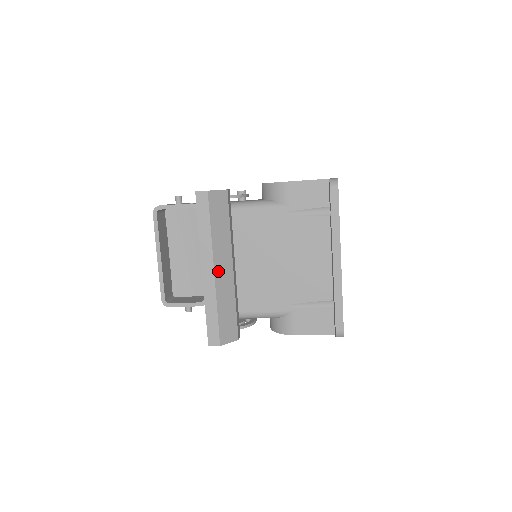
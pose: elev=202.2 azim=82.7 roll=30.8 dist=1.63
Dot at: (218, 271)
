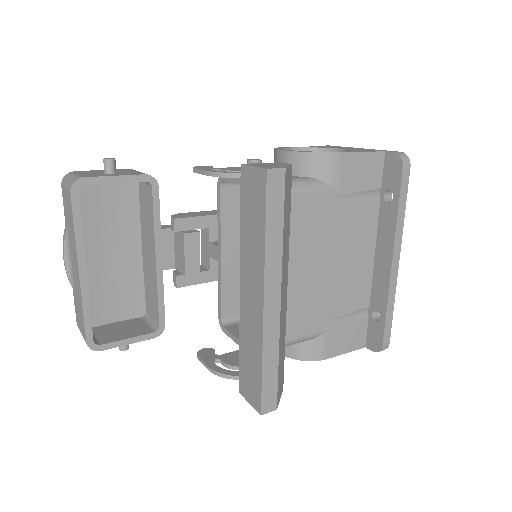
Dot at: (282, 299)
